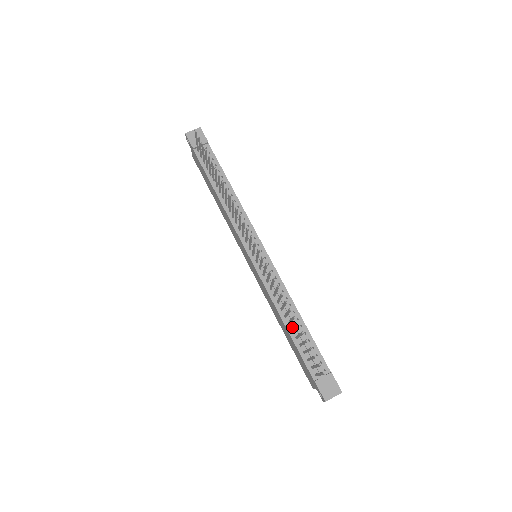
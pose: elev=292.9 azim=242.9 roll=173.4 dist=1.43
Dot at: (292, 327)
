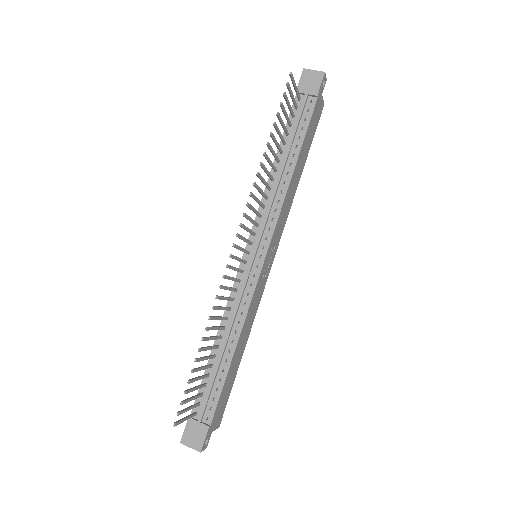
Dot at: (218, 352)
